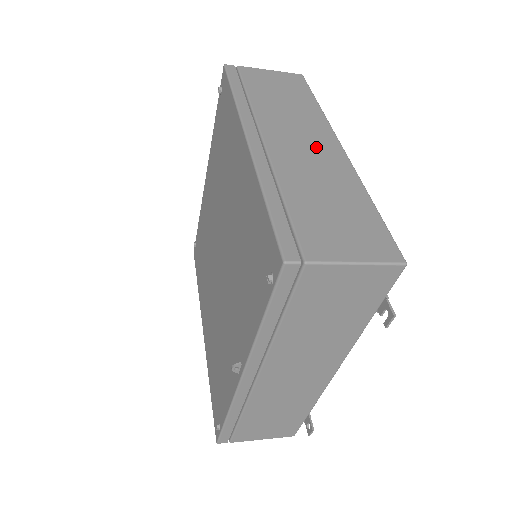
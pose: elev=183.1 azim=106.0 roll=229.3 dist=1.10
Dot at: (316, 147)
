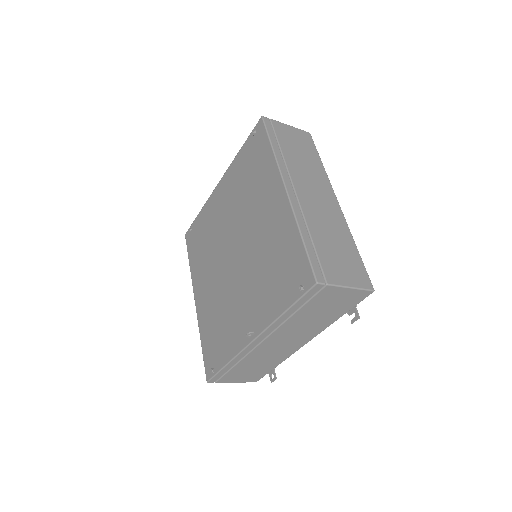
Dot at: (324, 201)
